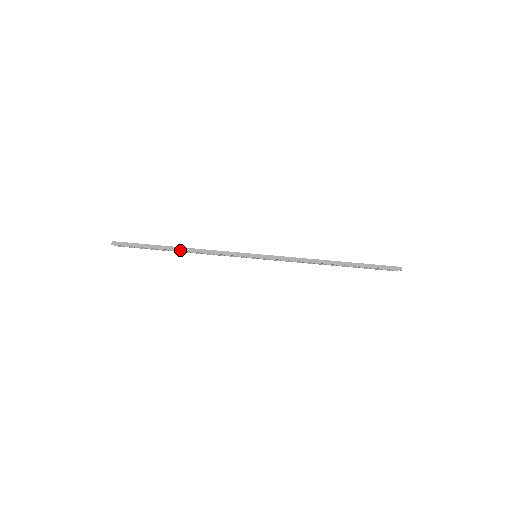
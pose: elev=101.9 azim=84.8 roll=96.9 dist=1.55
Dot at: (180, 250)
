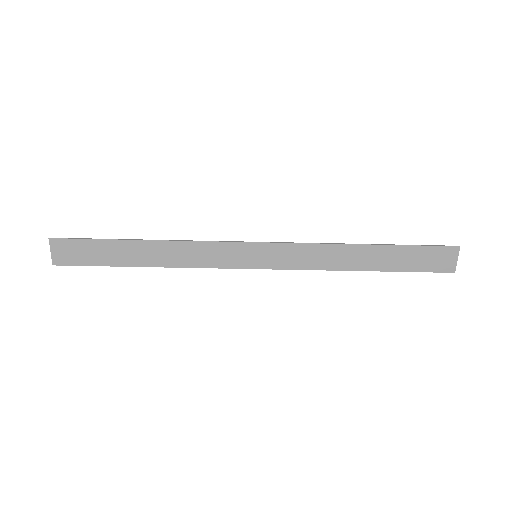
Dot at: (151, 266)
